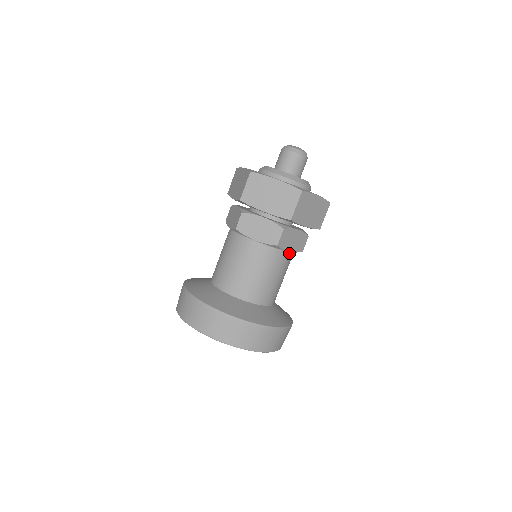
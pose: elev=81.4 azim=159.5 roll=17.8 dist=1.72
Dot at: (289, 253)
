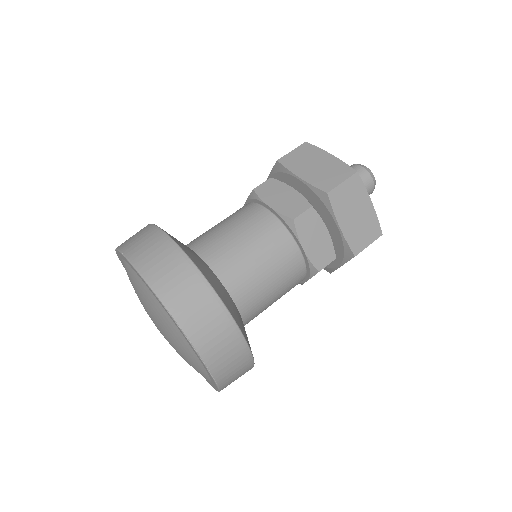
Dot at: occluded
